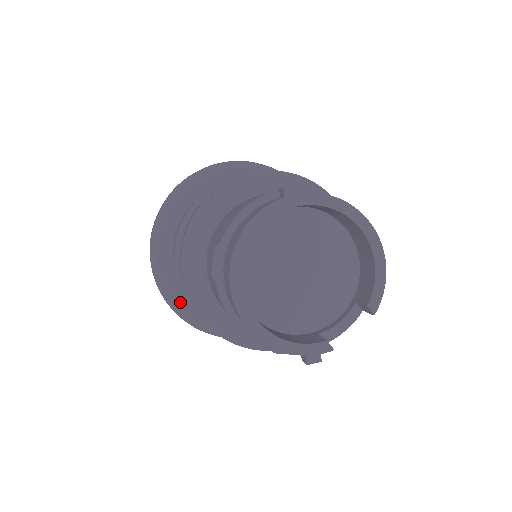
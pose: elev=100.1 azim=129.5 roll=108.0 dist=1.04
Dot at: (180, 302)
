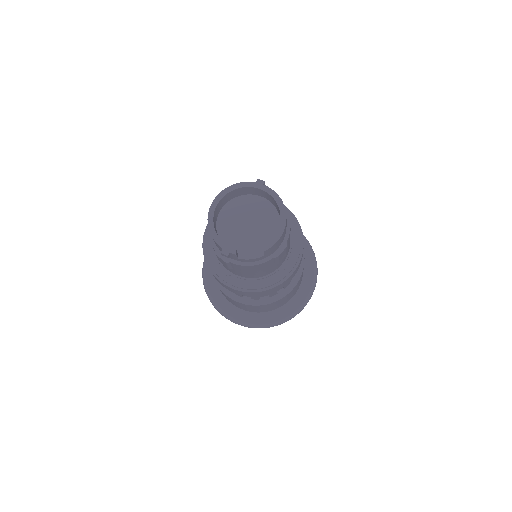
Dot at: (209, 274)
